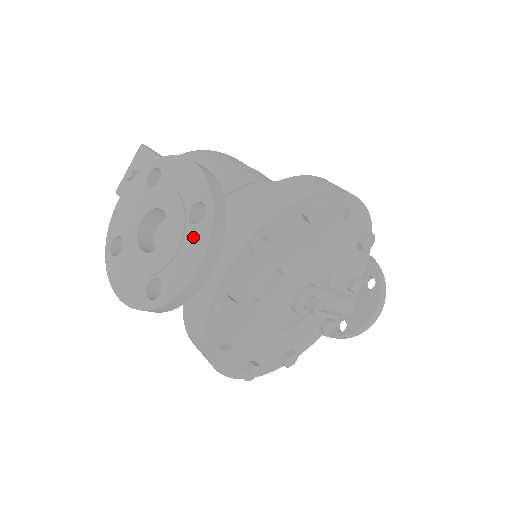
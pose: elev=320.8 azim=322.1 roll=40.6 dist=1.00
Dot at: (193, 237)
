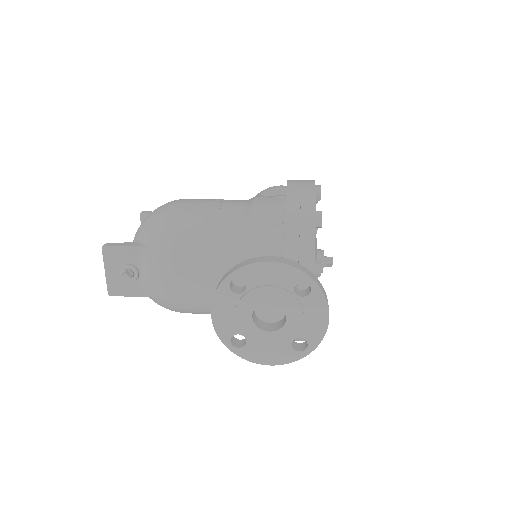
Dot at: (311, 303)
